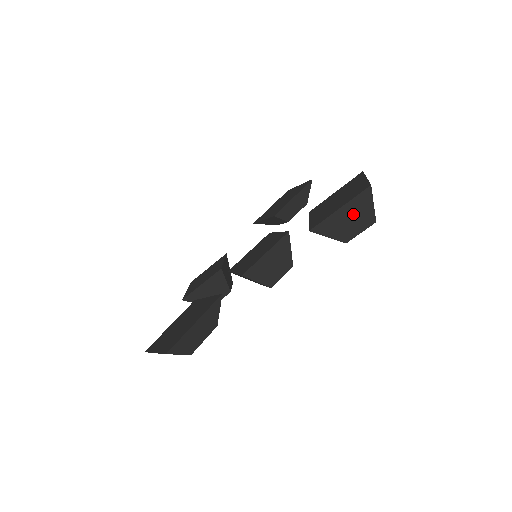
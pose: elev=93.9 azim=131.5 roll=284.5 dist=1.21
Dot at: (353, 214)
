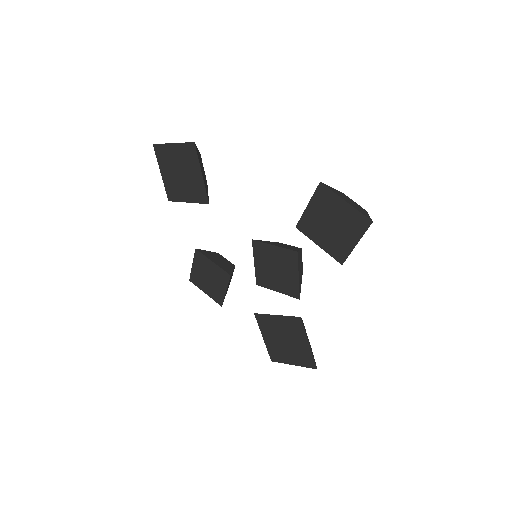
Dot at: occluded
